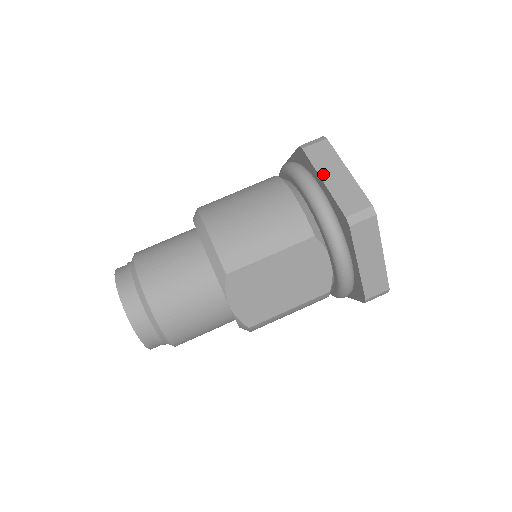
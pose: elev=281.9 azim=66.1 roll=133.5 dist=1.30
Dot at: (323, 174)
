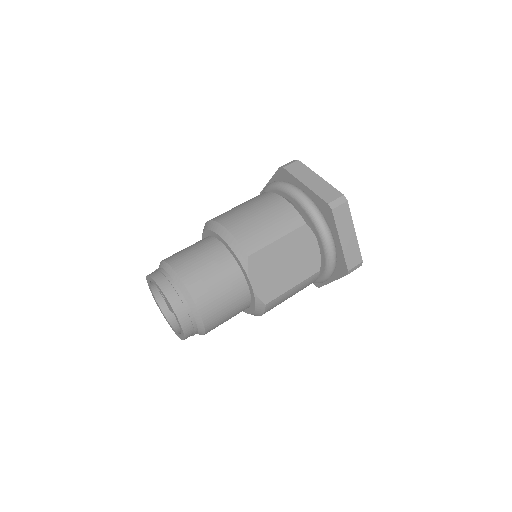
Dot at: (303, 181)
